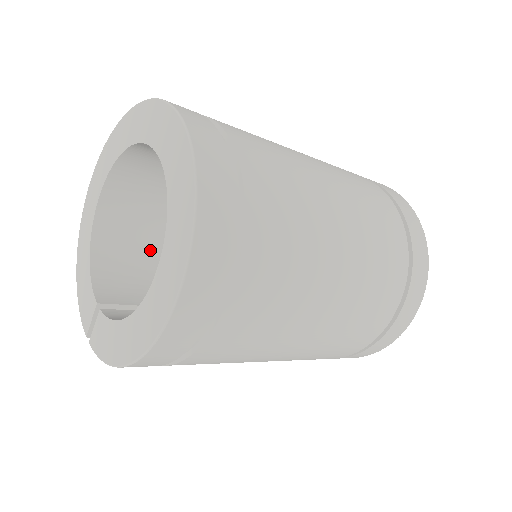
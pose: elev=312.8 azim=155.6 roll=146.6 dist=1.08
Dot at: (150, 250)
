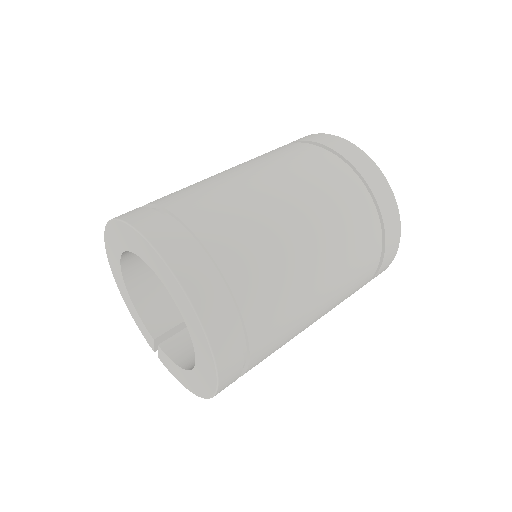
Dot at: occluded
